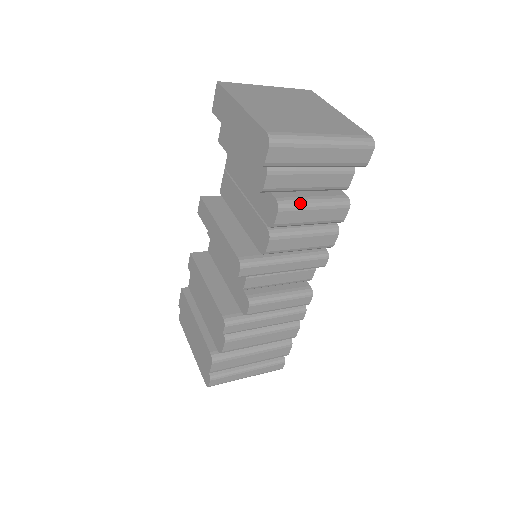
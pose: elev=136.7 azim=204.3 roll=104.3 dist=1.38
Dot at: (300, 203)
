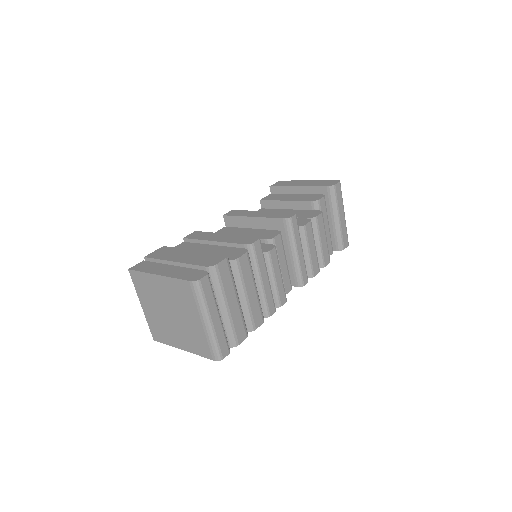
Dot at: (324, 226)
